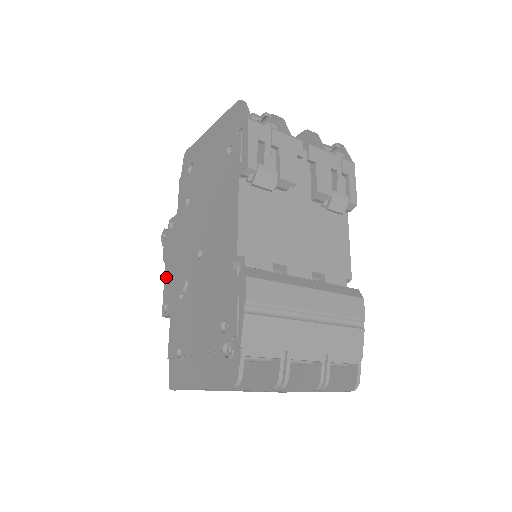
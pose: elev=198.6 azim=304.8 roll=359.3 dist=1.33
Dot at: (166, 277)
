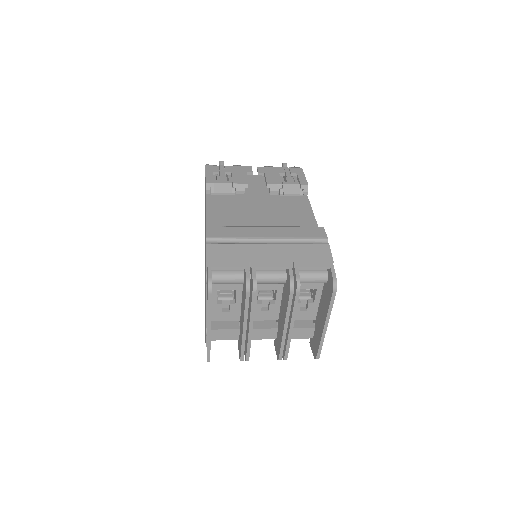
Dot at: occluded
